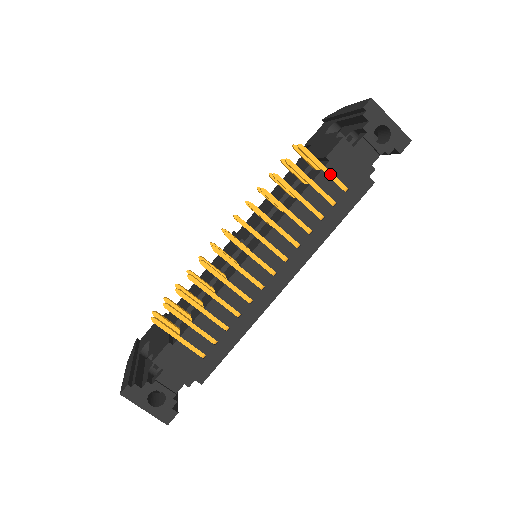
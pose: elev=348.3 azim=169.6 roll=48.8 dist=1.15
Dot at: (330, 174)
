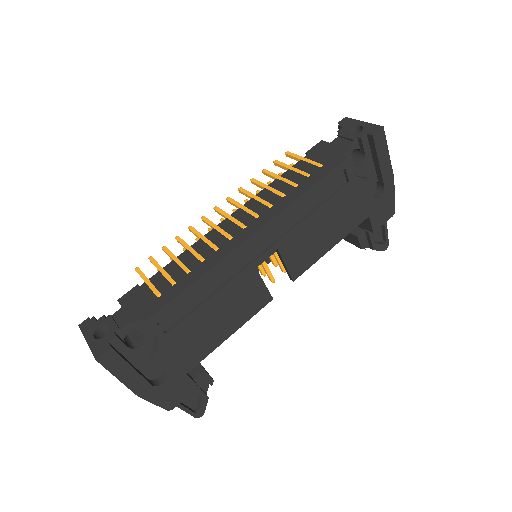
Dot at: (308, 160)
